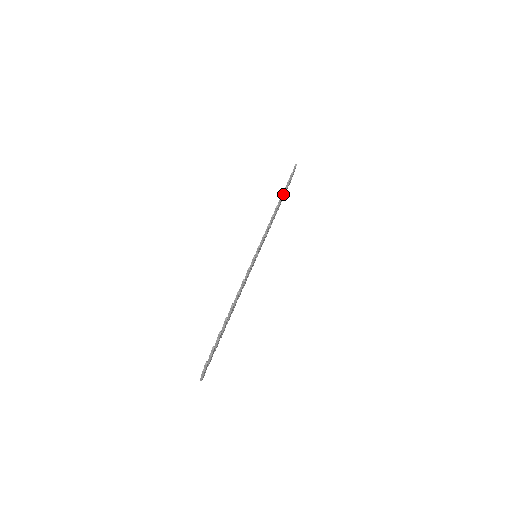
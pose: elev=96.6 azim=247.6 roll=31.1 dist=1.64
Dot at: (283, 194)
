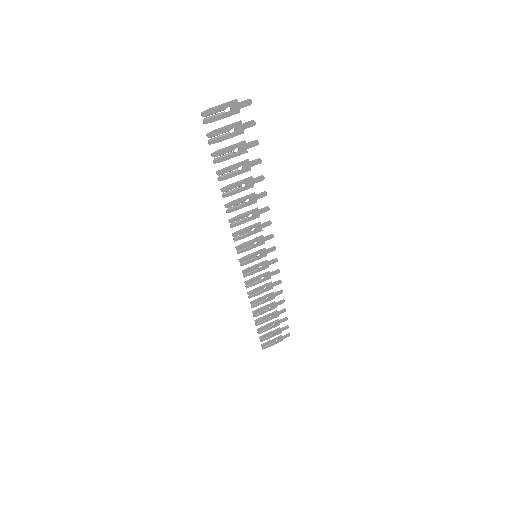
Dot at: (279, 312)
